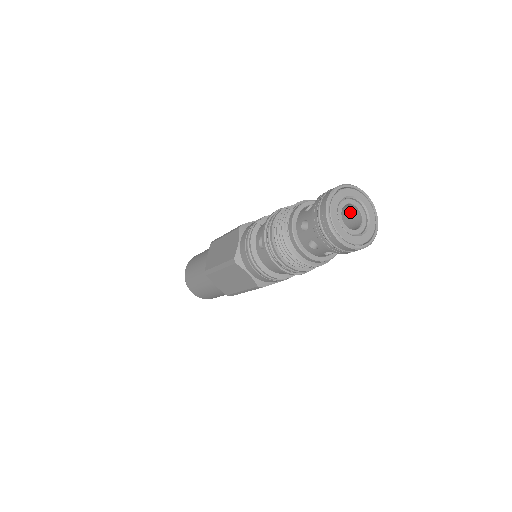
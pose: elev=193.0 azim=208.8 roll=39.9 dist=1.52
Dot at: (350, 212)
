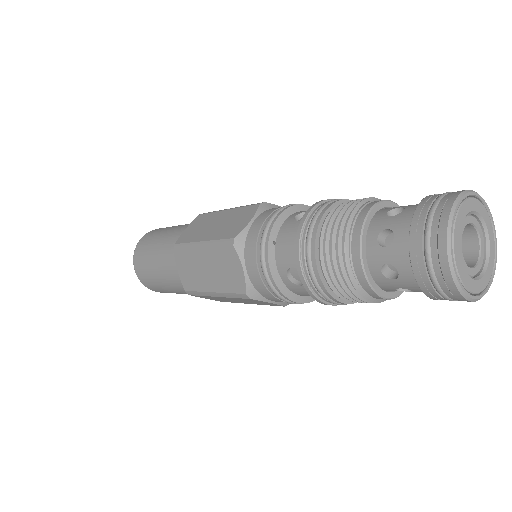
Dot at: occluded
